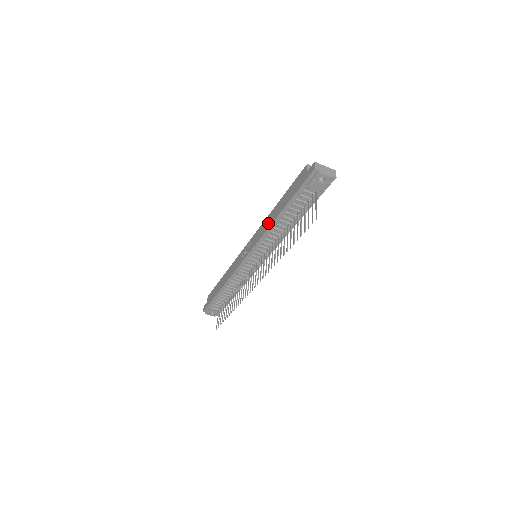
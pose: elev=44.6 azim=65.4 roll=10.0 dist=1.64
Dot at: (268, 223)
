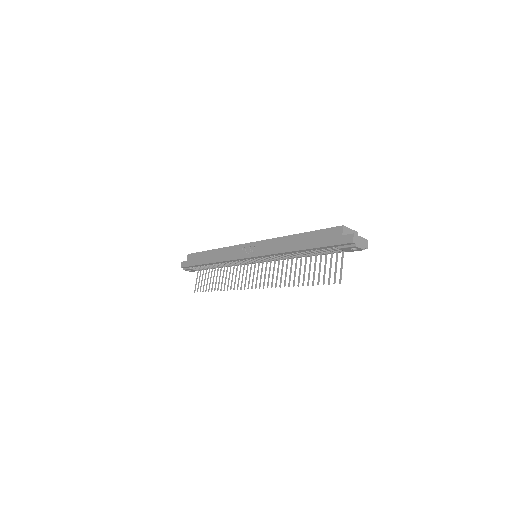
Dot at: (282, 247)
